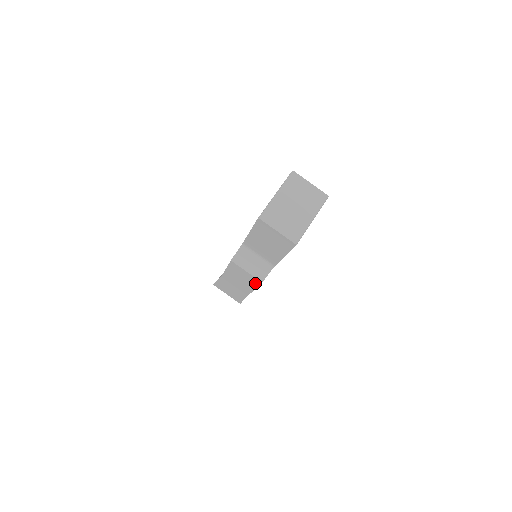
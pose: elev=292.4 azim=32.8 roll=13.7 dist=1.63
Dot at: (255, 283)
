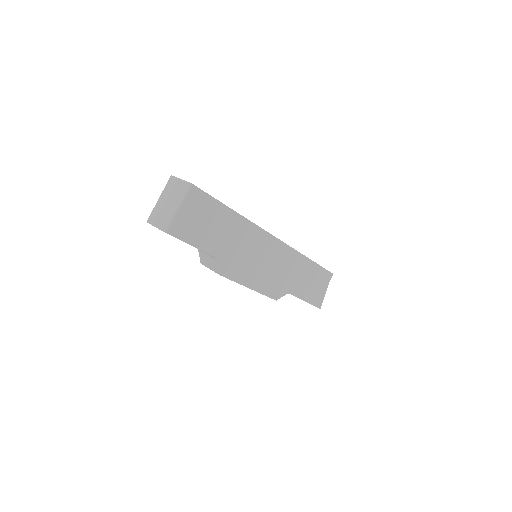
Dot at: occluded
